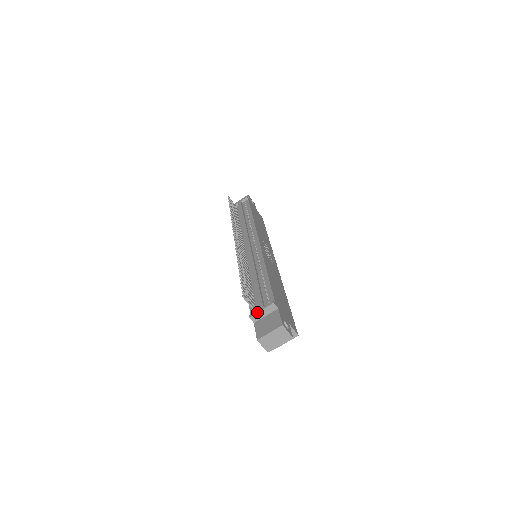
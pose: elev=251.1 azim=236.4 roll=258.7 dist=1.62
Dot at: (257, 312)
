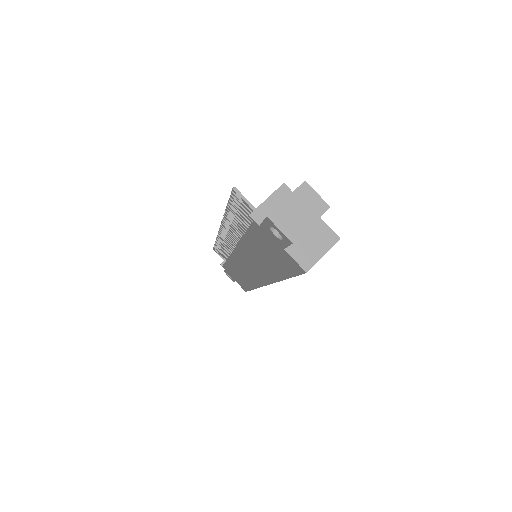
Dot at: occluded
